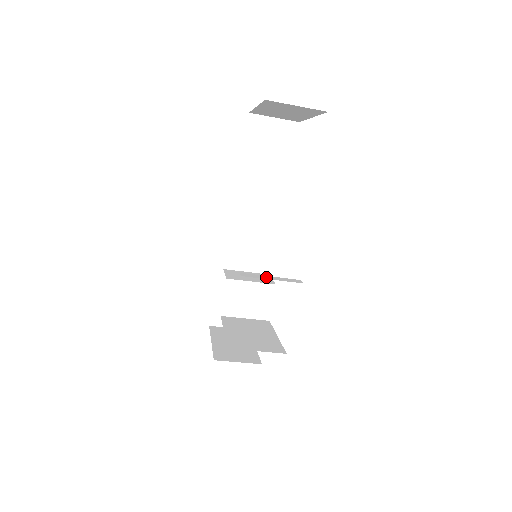
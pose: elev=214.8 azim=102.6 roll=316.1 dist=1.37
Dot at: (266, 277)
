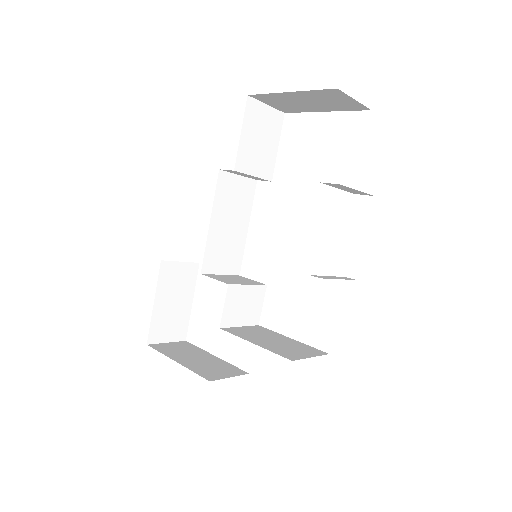
Dot at: (331, 277)
